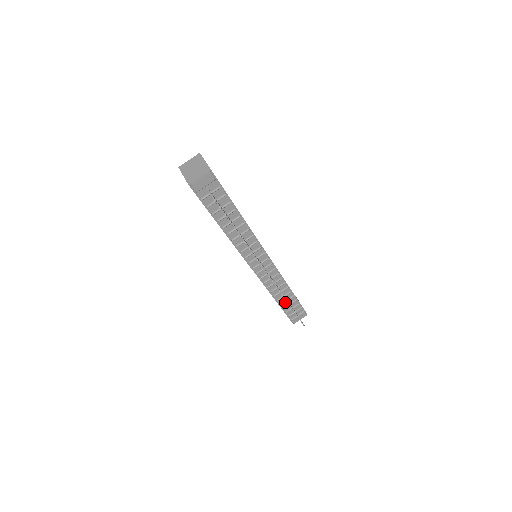
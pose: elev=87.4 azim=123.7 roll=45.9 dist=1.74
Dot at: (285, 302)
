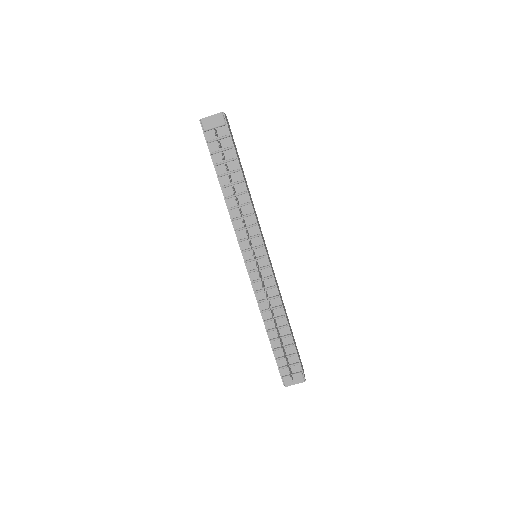
Dot at: (278, 341)
